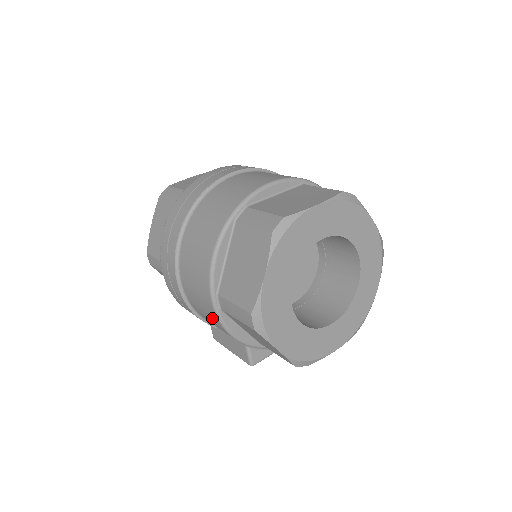
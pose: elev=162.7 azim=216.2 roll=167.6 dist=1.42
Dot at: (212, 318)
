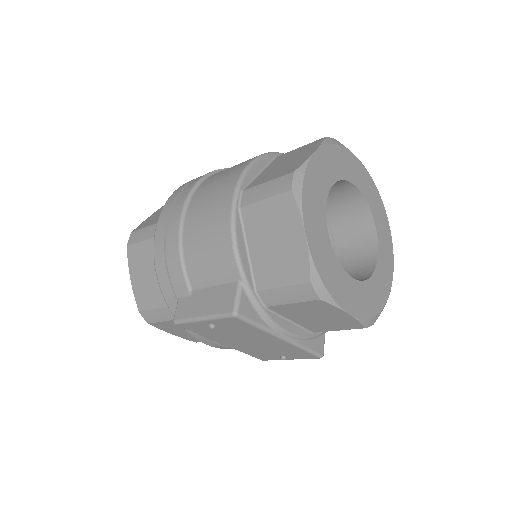
Dot at: (217, 228)
